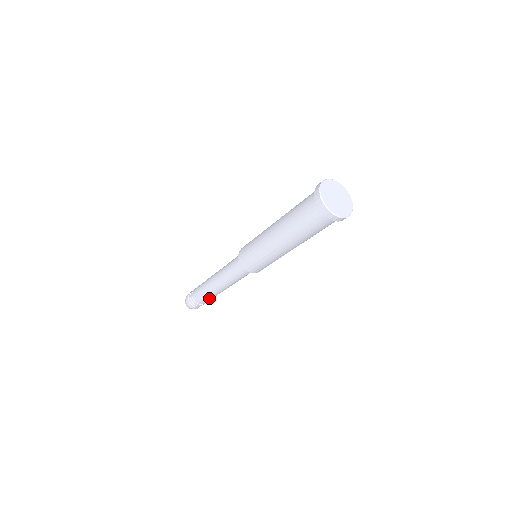
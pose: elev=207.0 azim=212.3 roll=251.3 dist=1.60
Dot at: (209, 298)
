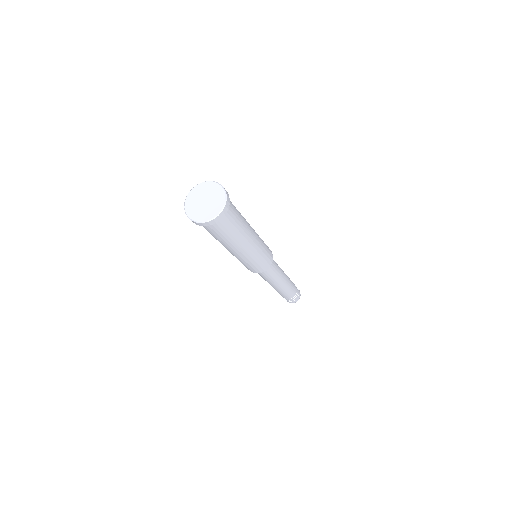
Dot at: (289, 291)
